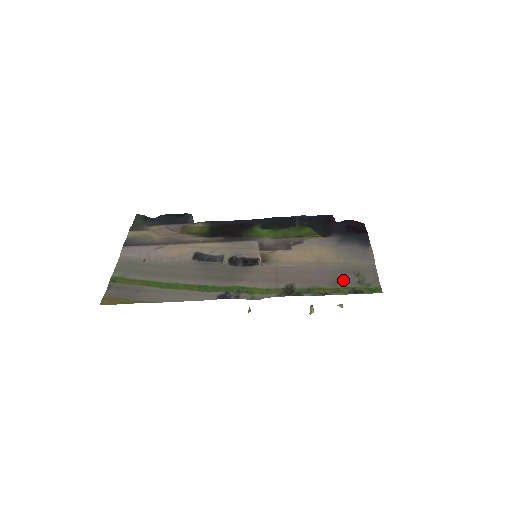
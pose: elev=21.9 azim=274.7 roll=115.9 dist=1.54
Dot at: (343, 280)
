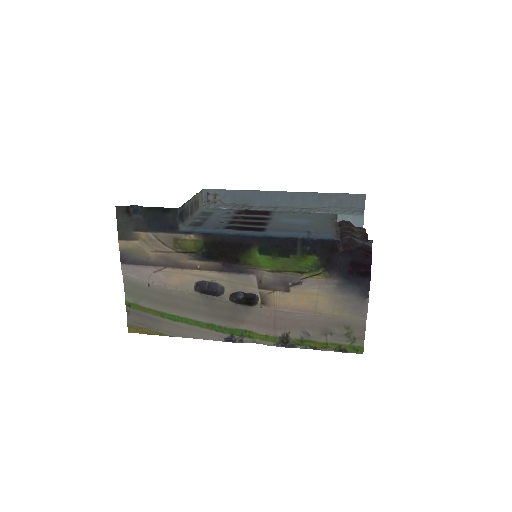
Dot at: (333, 331)
